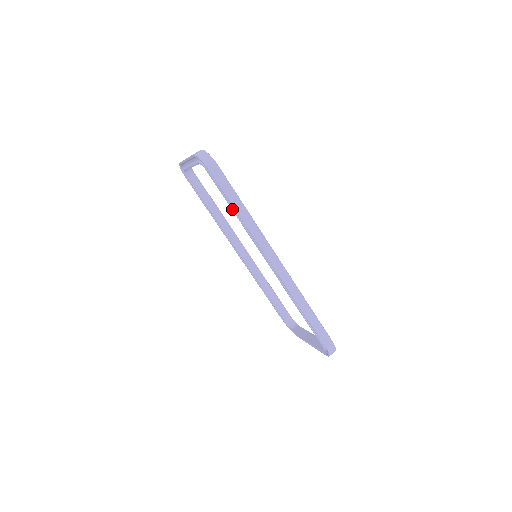
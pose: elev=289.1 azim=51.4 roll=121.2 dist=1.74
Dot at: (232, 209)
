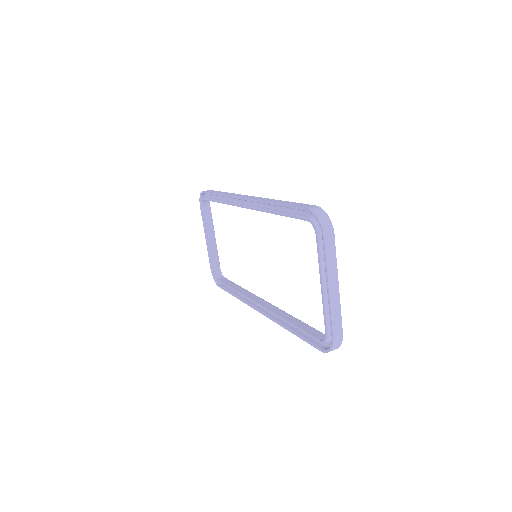
Dot at: (218, 201)
